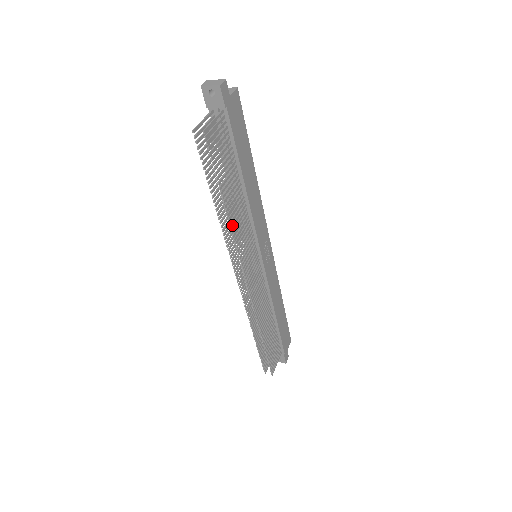
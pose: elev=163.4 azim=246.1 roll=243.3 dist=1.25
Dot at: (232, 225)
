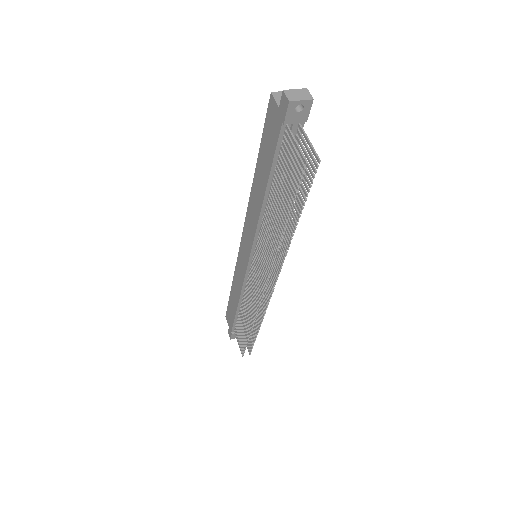
Dot at: (288, 242)
